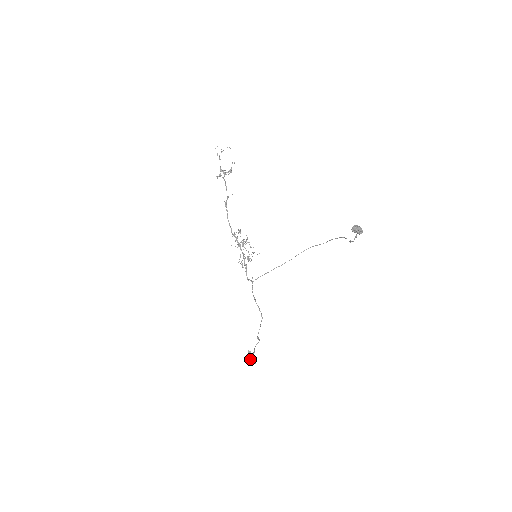
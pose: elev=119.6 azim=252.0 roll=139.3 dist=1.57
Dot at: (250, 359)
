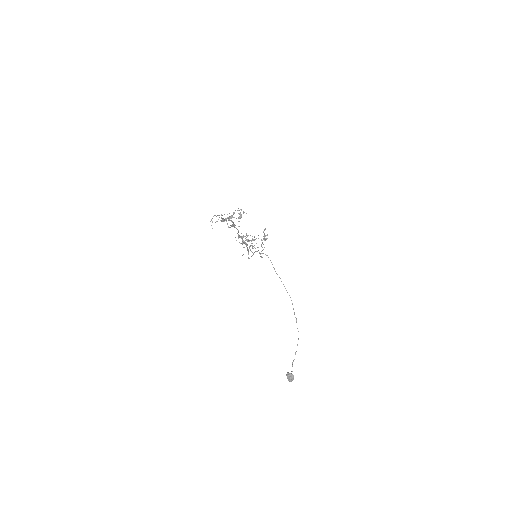
Dot at: occluded
